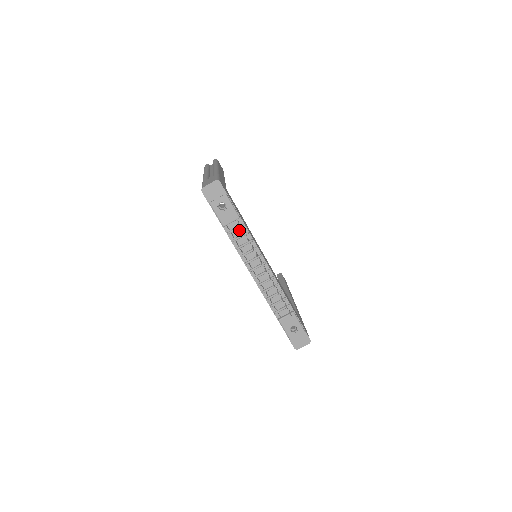
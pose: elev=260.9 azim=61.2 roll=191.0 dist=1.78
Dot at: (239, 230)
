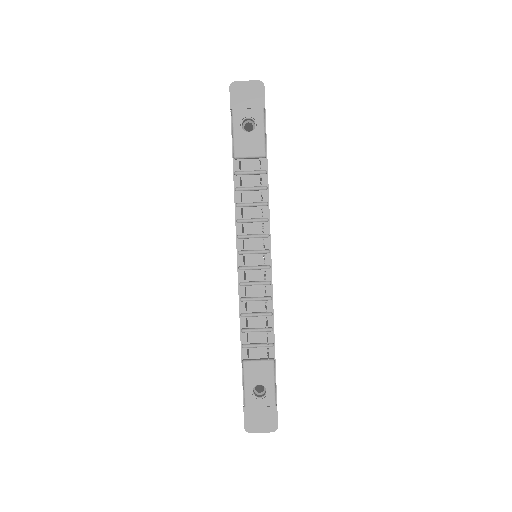
Dot at: (255, 177)
